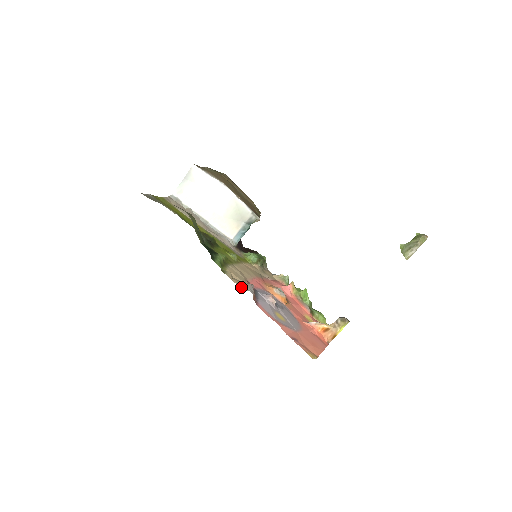
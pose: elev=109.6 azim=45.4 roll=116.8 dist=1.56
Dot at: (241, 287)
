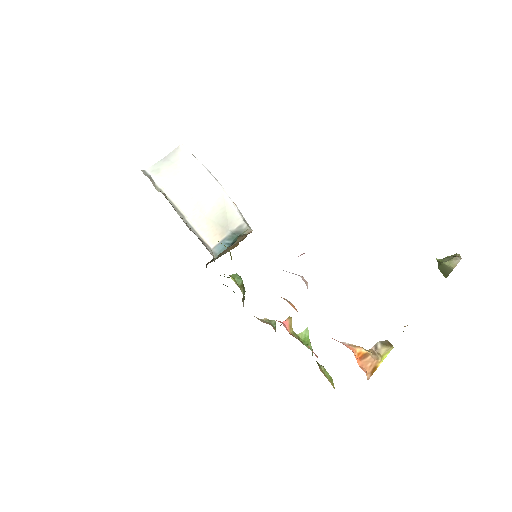
Dot at: occluded
